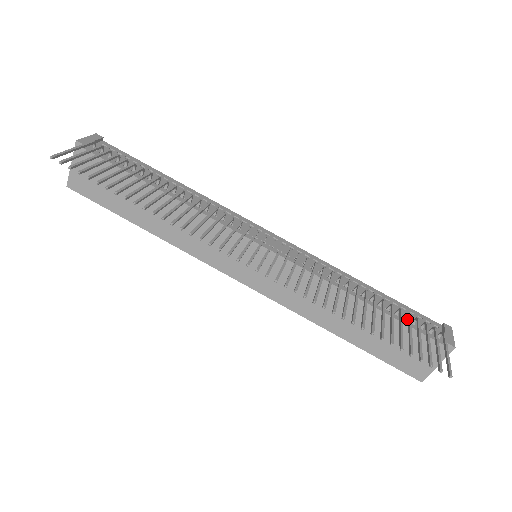
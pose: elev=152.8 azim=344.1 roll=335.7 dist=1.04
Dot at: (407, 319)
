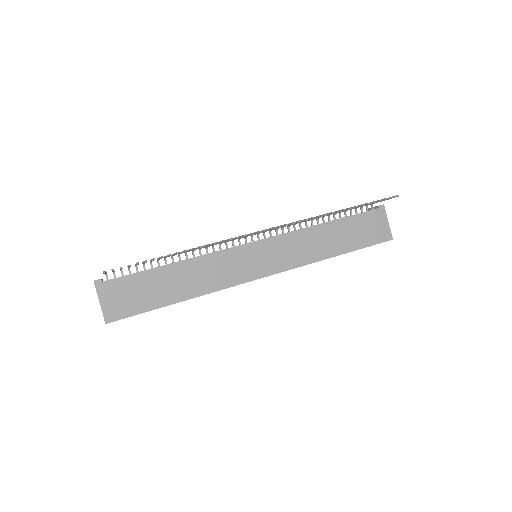
Dot at: occluded
